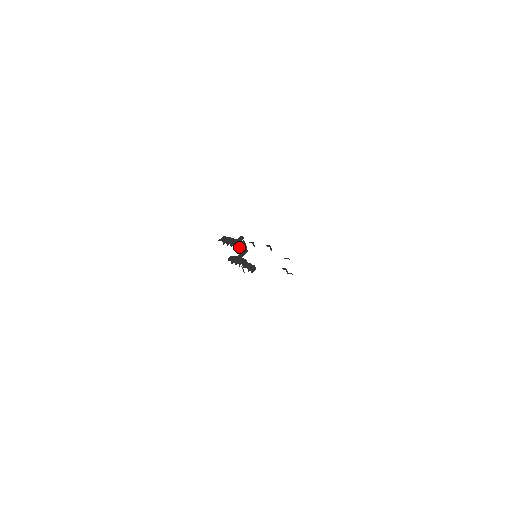
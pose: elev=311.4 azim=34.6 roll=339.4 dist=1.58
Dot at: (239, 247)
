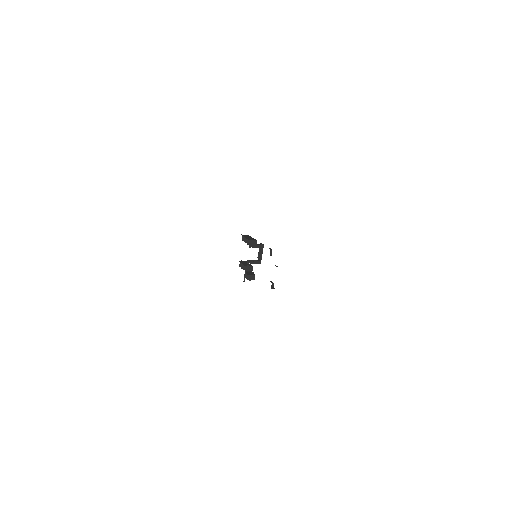
Dot at: (250, 245)
